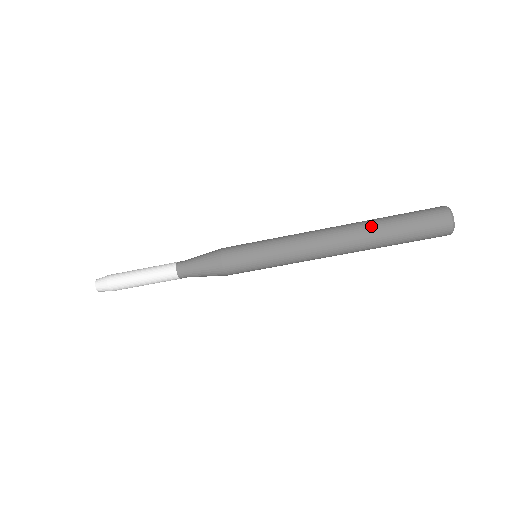
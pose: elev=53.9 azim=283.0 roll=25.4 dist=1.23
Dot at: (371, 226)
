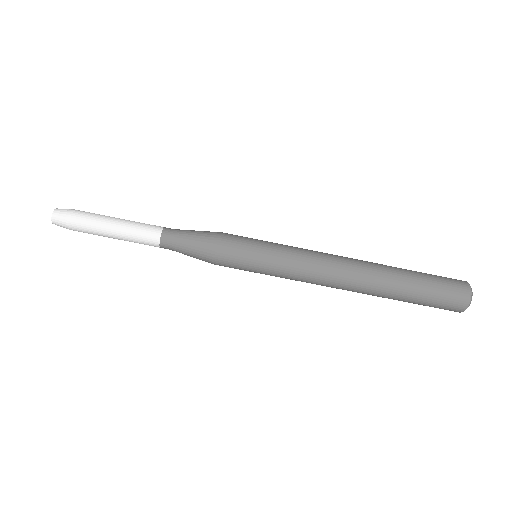
Dot at: (391, 276)
